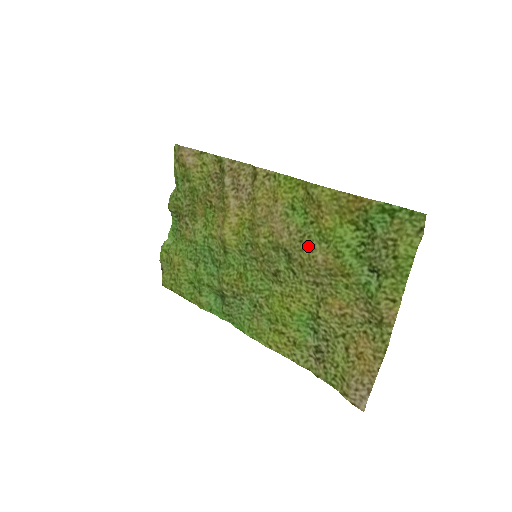
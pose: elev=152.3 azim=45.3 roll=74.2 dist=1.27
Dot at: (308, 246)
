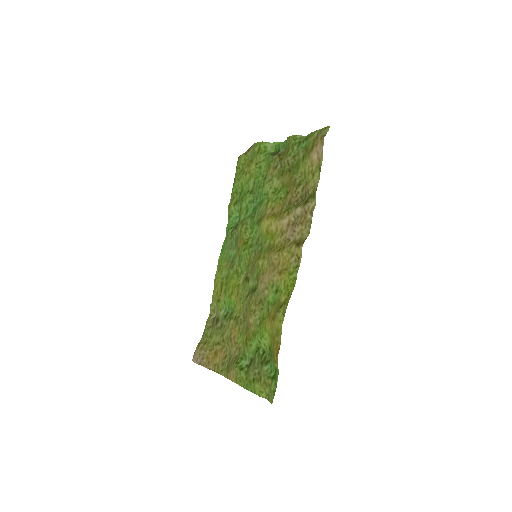
Dot at: (257, 309)
